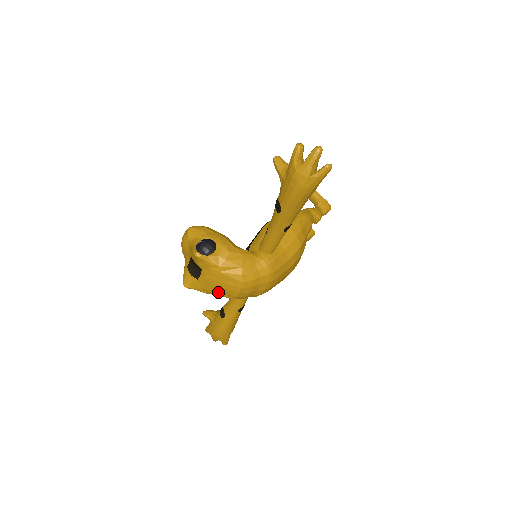
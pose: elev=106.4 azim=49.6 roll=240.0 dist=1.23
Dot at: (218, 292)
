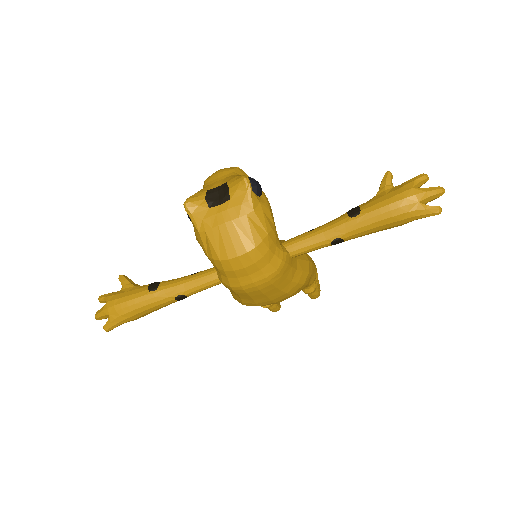
Dot at: (215, 238)
